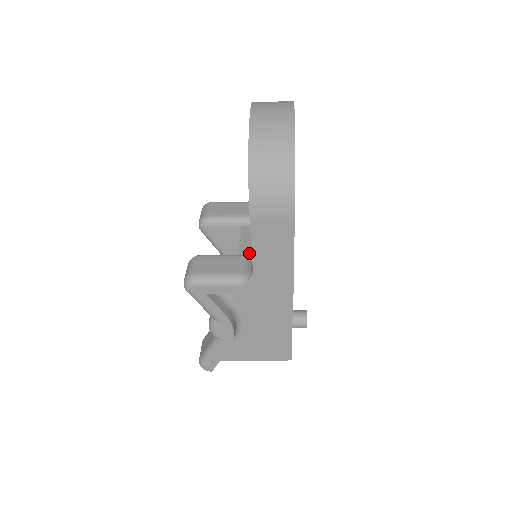
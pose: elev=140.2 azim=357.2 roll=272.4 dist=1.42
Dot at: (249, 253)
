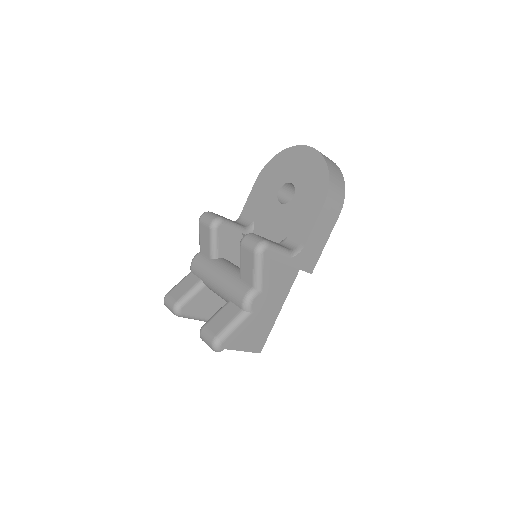
Dot at: (280, 242)
